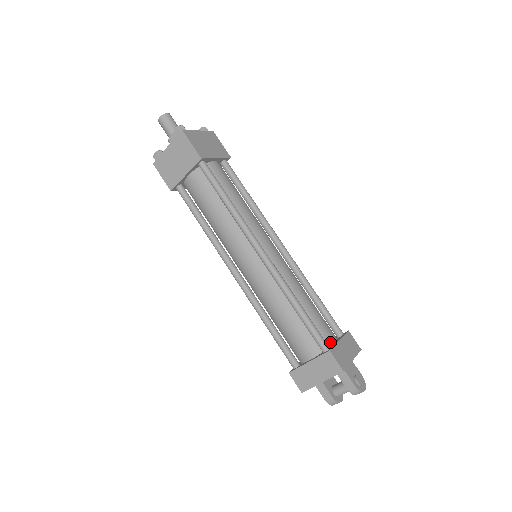
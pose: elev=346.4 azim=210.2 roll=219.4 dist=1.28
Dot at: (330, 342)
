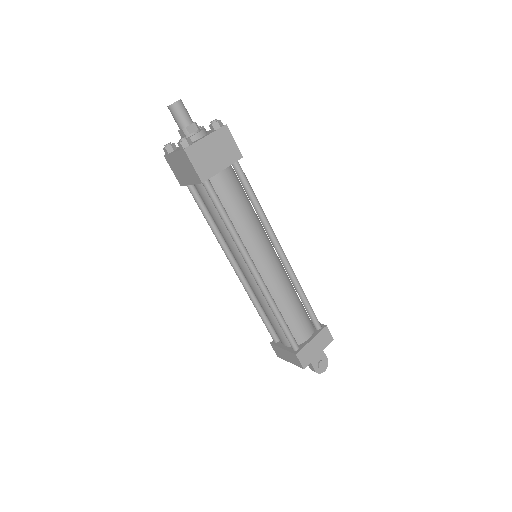
Dot at: (303, 340)
